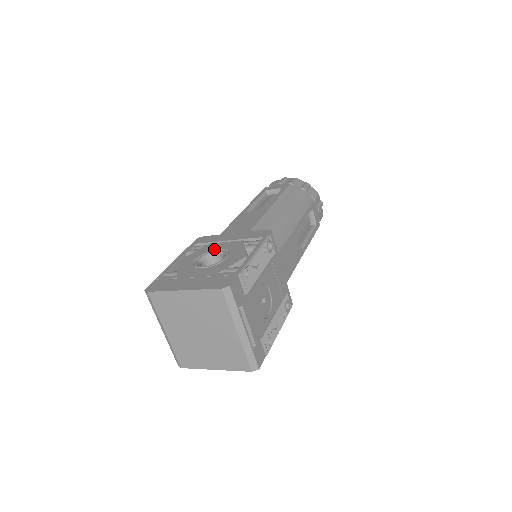
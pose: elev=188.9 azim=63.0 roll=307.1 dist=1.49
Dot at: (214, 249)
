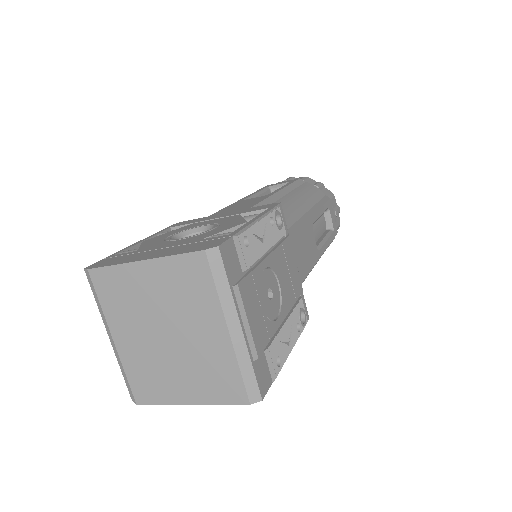
Dot at: (197, 225)
